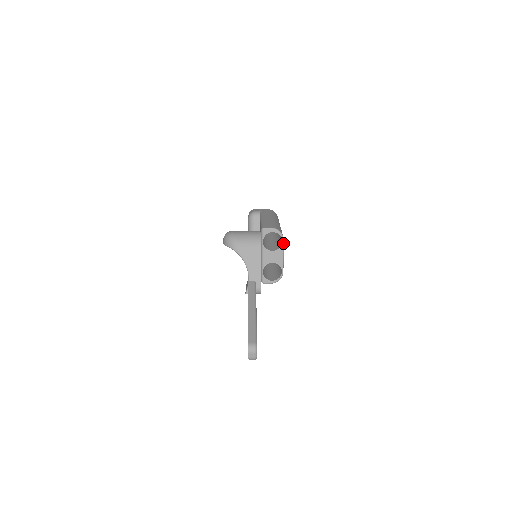
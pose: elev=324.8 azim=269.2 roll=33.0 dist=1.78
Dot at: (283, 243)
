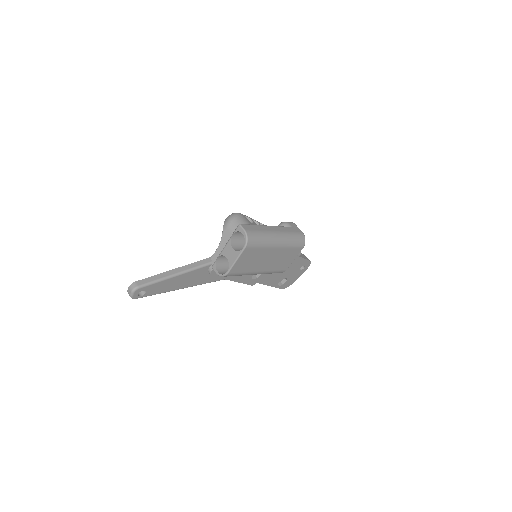
Dot at: (243, 250)
